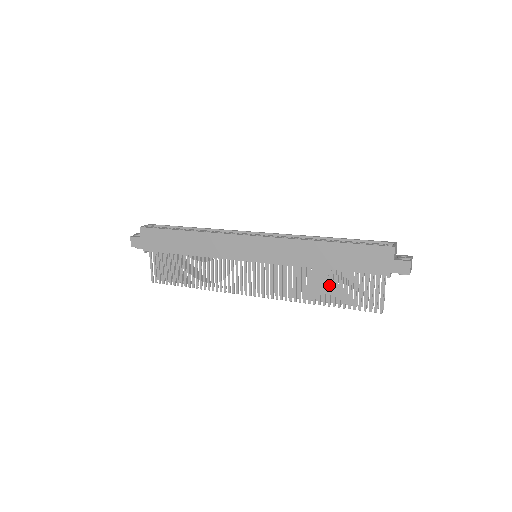
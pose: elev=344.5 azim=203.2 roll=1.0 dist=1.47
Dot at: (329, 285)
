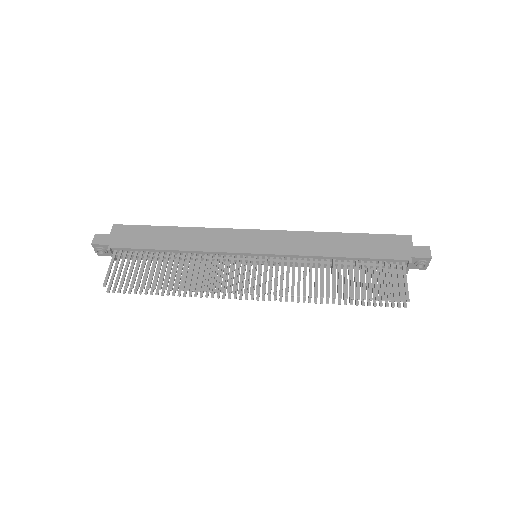
Dot at: (345, 276)
